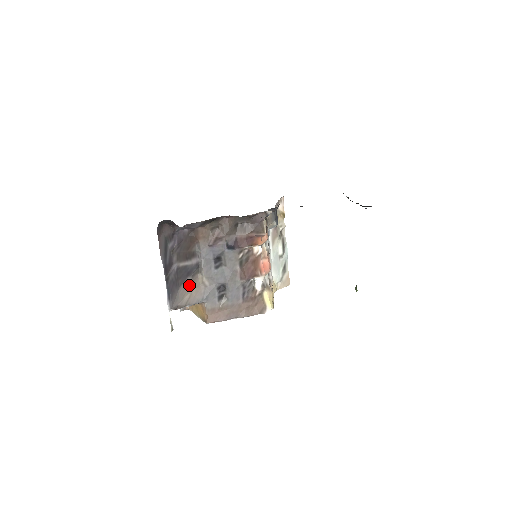
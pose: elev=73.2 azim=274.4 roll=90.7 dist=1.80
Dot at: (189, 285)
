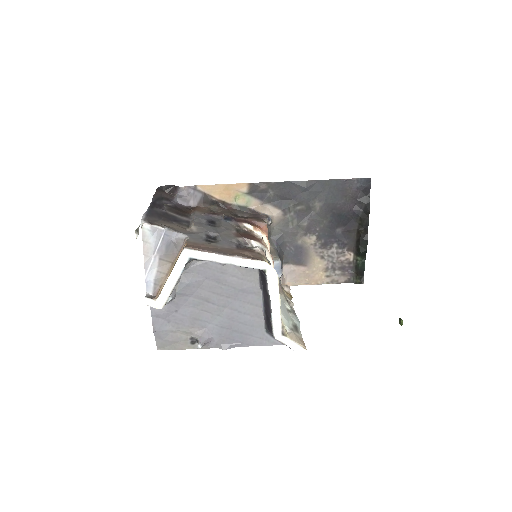
Dot at: (173, 225)
